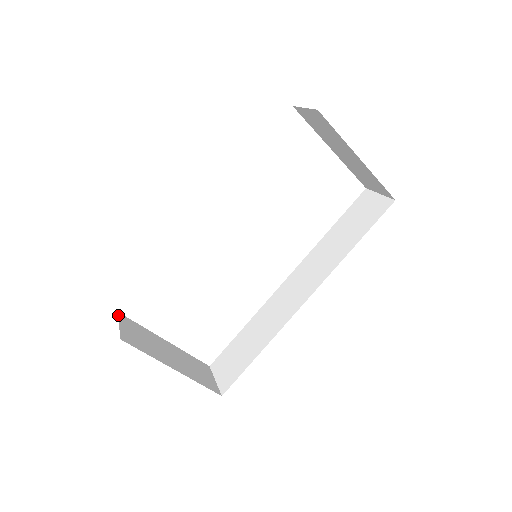
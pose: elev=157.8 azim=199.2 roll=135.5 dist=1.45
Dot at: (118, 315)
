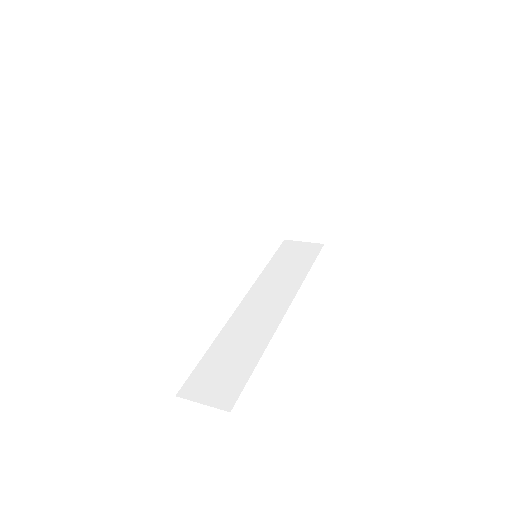
Dot at: occluded
